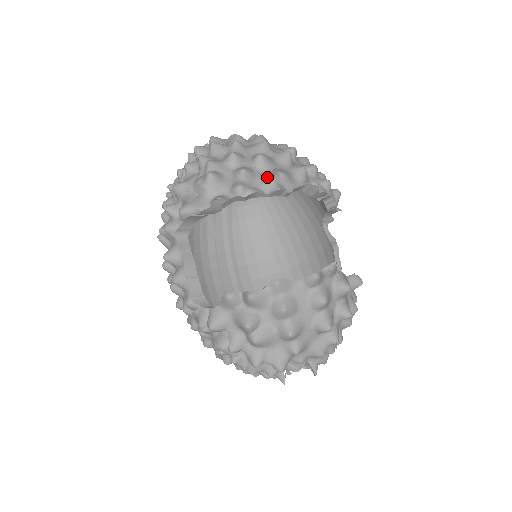
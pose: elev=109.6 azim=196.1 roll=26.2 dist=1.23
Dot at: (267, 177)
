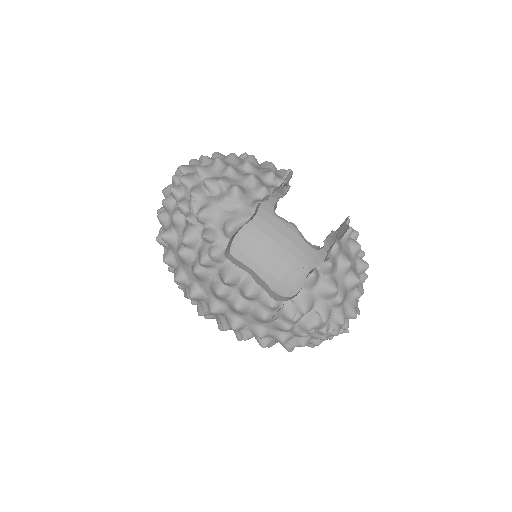
Dot at: (271, 174)
